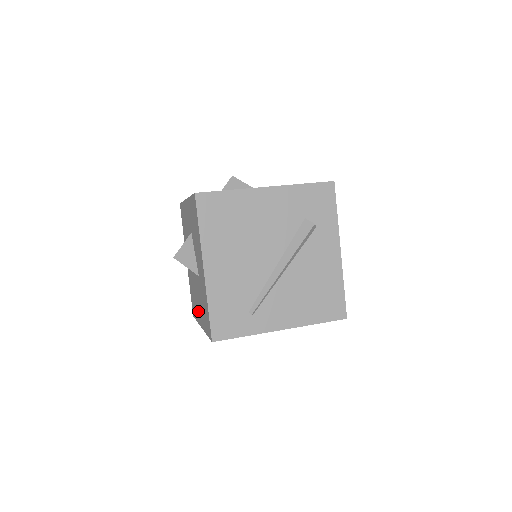
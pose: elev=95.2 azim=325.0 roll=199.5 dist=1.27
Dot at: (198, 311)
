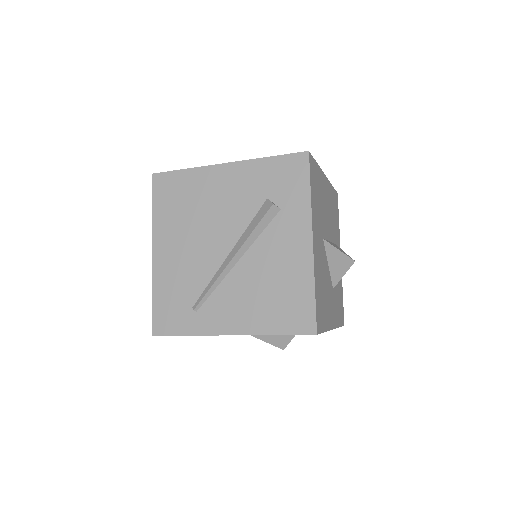
Dot at: occluded
